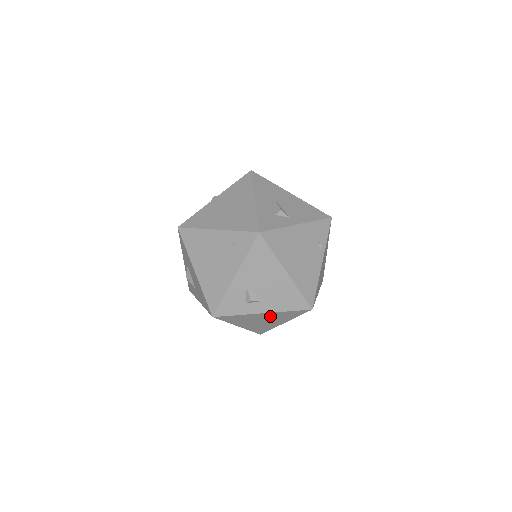
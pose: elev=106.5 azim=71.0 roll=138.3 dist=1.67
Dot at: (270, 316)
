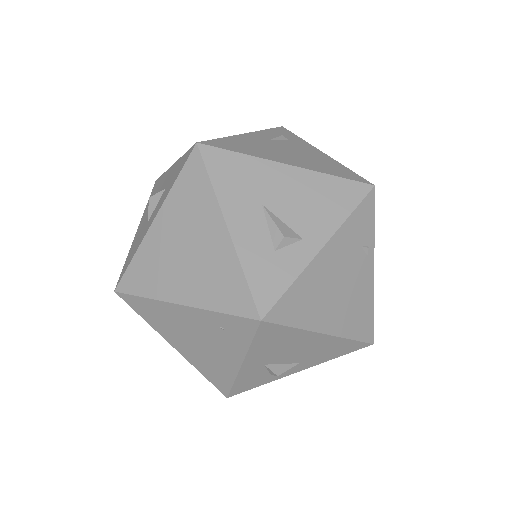
Dot at: occluded
